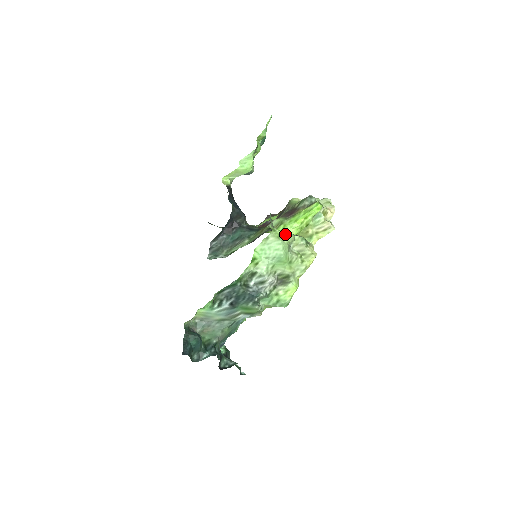
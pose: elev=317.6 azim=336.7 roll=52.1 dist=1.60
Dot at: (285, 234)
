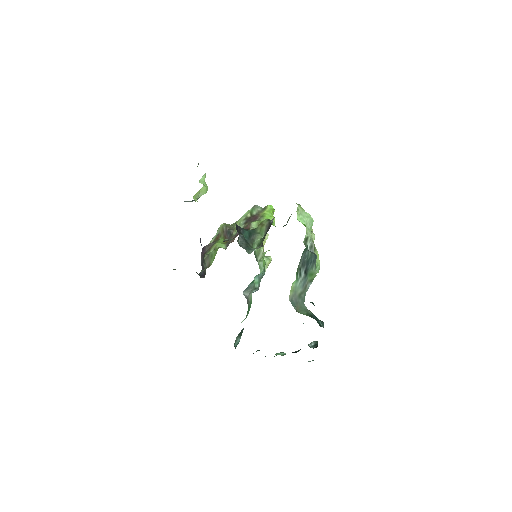
Dot at: occluded
